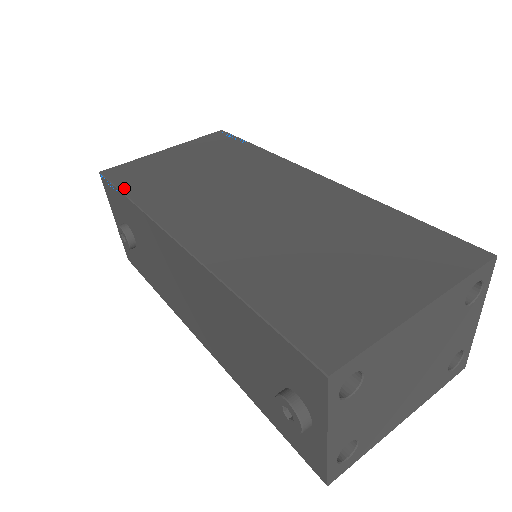
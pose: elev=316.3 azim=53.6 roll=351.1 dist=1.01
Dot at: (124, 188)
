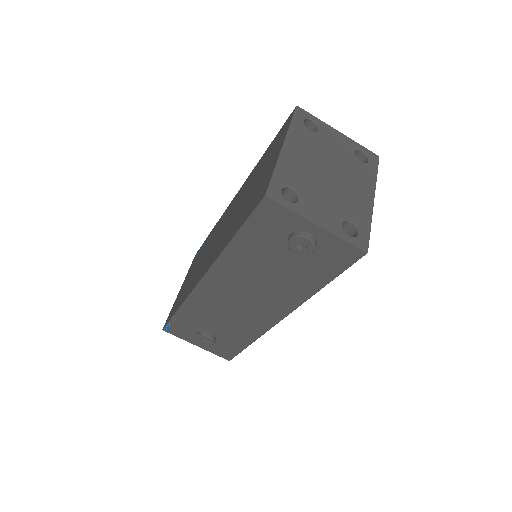
Dot at: (174, 313)
